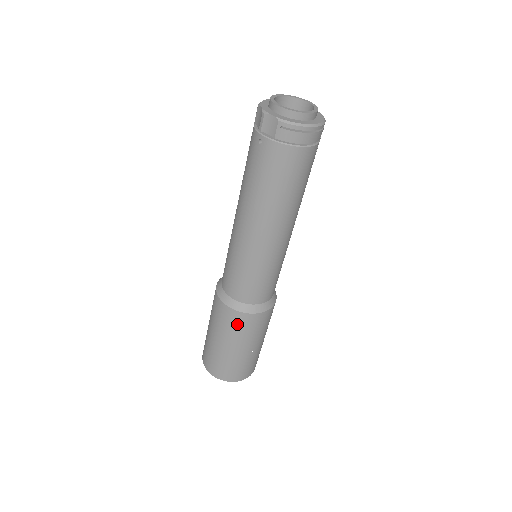
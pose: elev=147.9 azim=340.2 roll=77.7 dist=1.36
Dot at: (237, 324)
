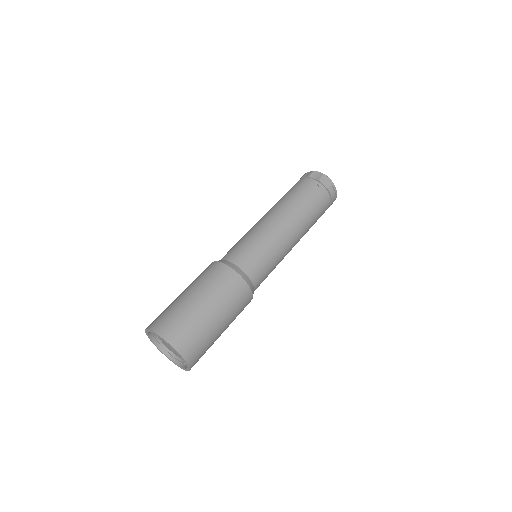
Dot at: (239, 296)
